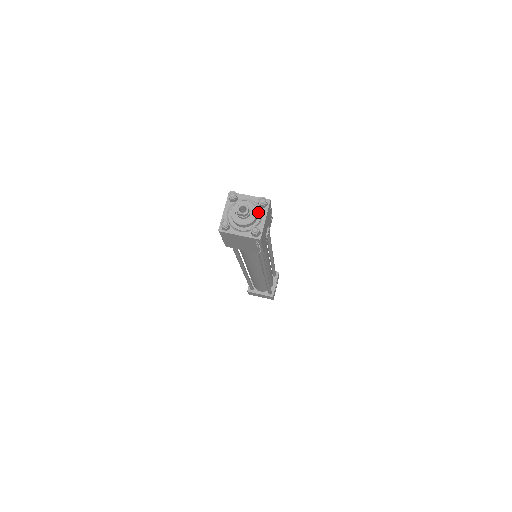
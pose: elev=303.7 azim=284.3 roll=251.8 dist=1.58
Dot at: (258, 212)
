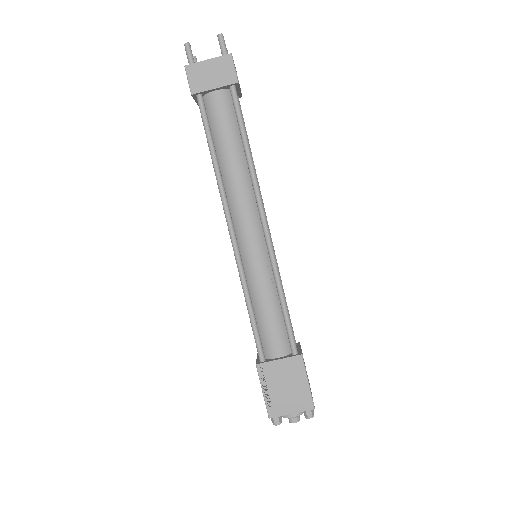
Dot at: occluded
